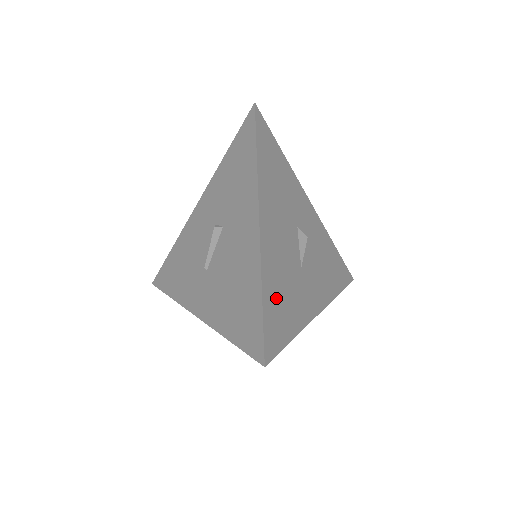
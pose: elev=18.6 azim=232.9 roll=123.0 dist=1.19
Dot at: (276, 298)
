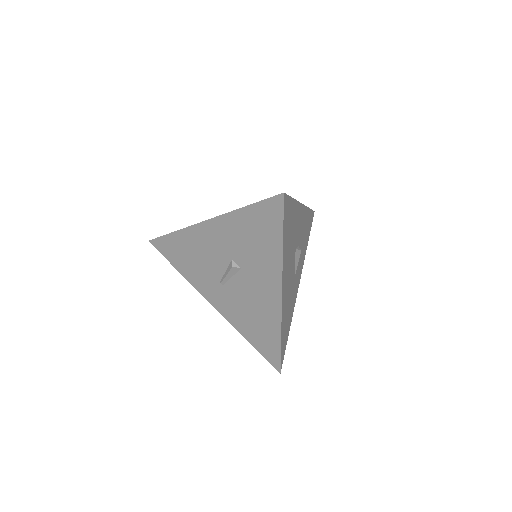
Dot at: (285, 327)
